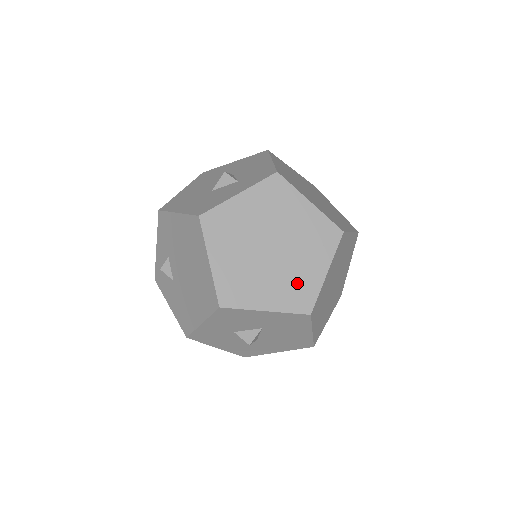
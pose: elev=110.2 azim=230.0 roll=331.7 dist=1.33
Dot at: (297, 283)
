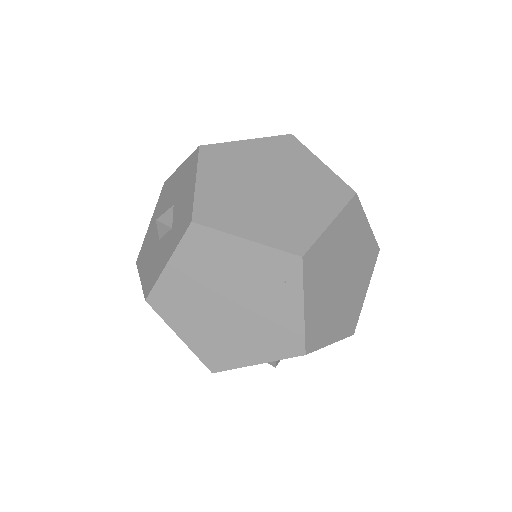
Dot at: (275, 330)
